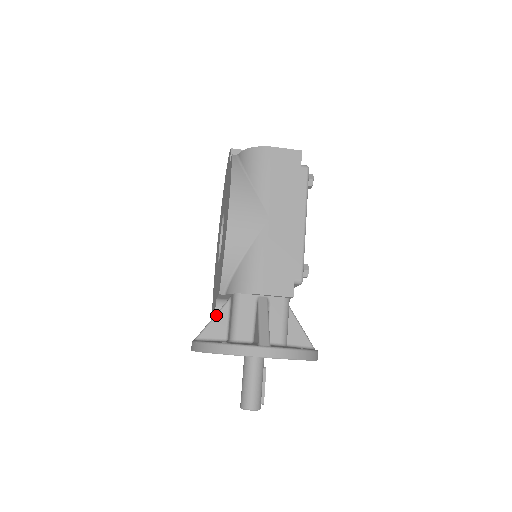
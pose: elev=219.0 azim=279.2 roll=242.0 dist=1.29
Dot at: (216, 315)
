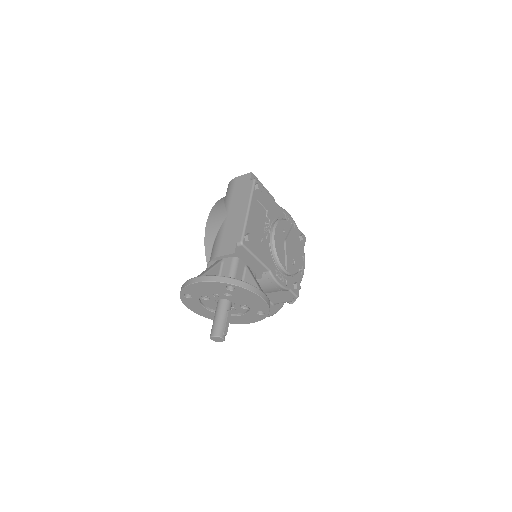
Dot at: occluded
